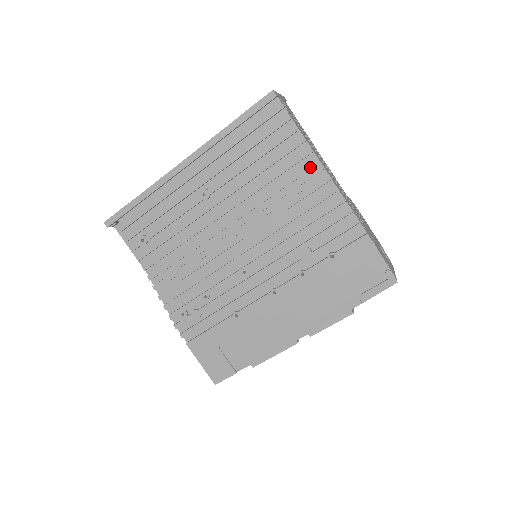
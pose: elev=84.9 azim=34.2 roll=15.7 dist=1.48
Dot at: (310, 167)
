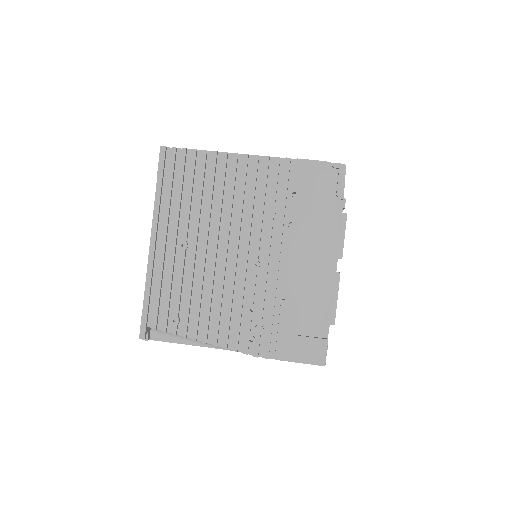
Dot at: (225, 161)
